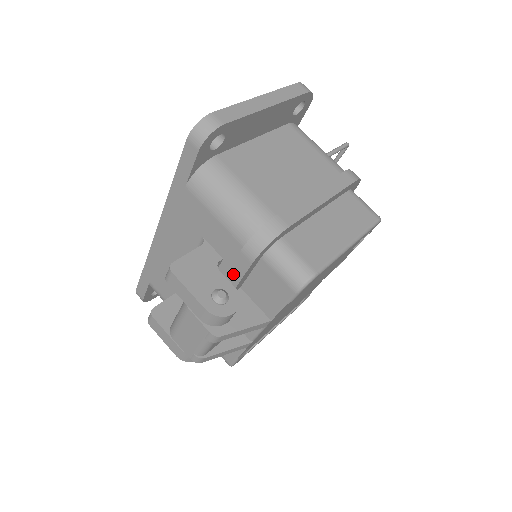
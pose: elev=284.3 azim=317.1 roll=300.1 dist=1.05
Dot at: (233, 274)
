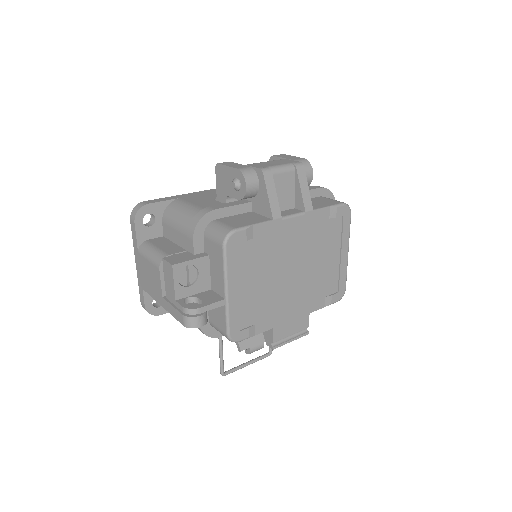
Dot at: occluded
